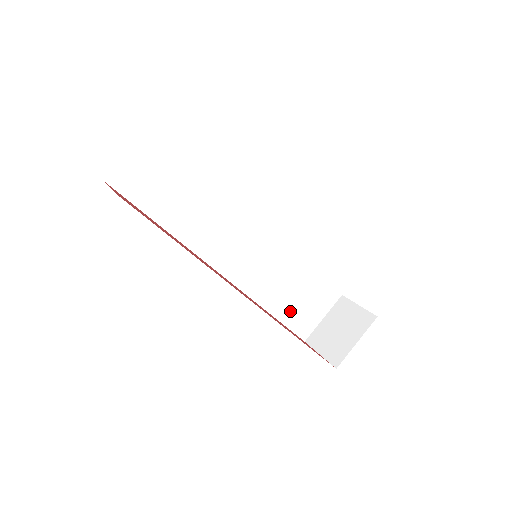
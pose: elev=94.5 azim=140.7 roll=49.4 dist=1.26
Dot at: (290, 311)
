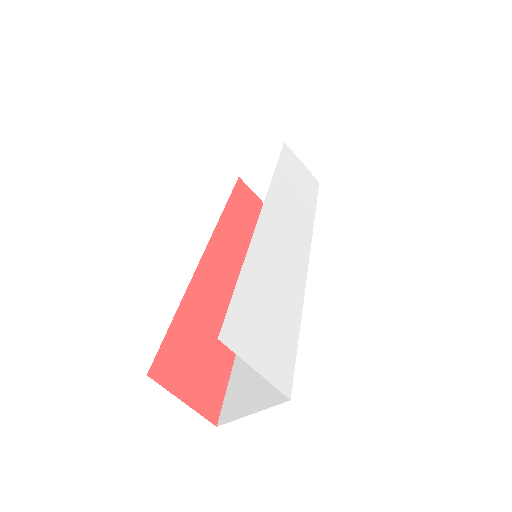
Dot at: occluded
